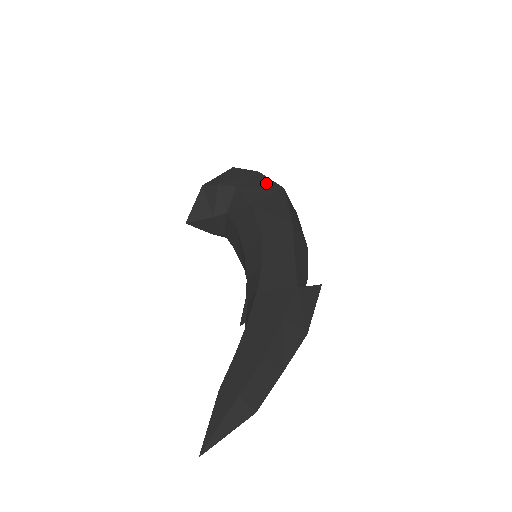
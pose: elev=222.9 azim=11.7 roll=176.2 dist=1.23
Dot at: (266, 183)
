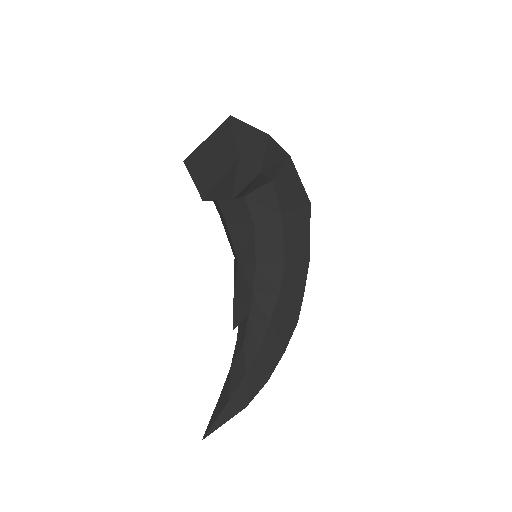
Dot at: (298, 186)
